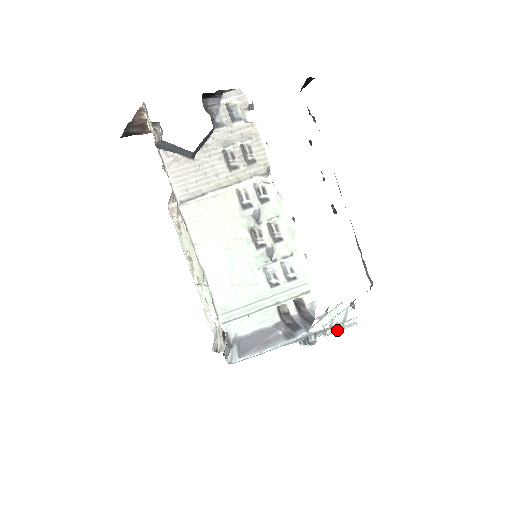
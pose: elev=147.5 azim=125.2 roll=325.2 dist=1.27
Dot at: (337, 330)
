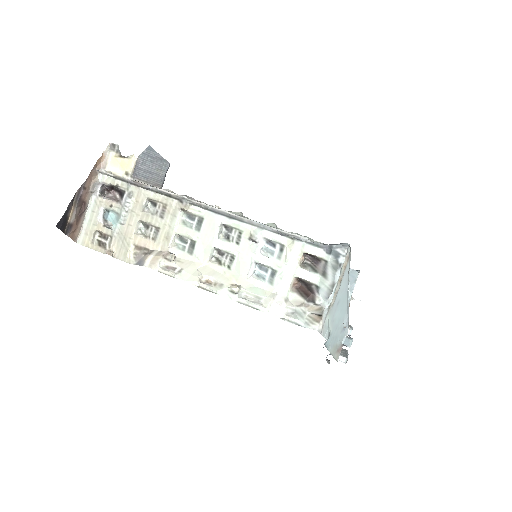
Dot at: (350, 327)
